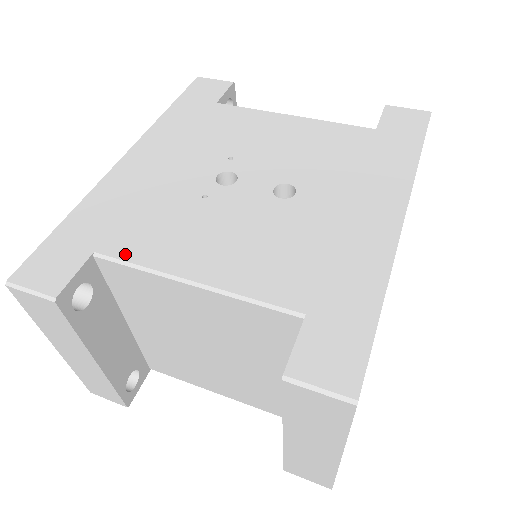
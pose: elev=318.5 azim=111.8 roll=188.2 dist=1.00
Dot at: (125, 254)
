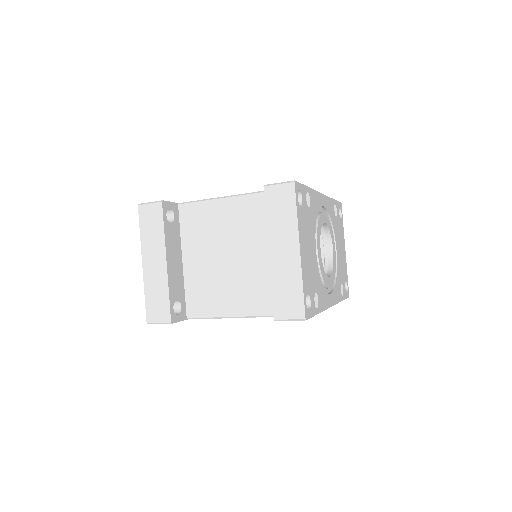
Dot at: (193, 201)
